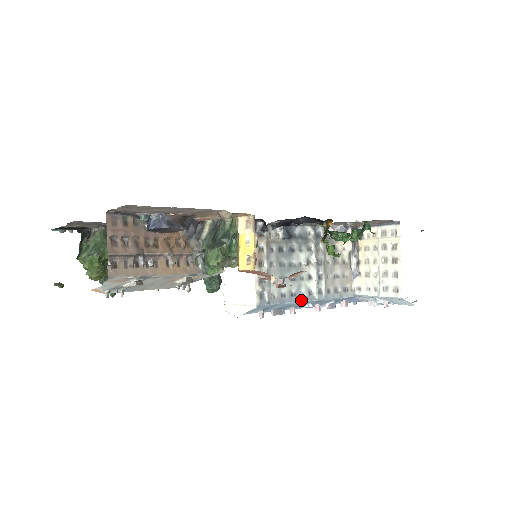
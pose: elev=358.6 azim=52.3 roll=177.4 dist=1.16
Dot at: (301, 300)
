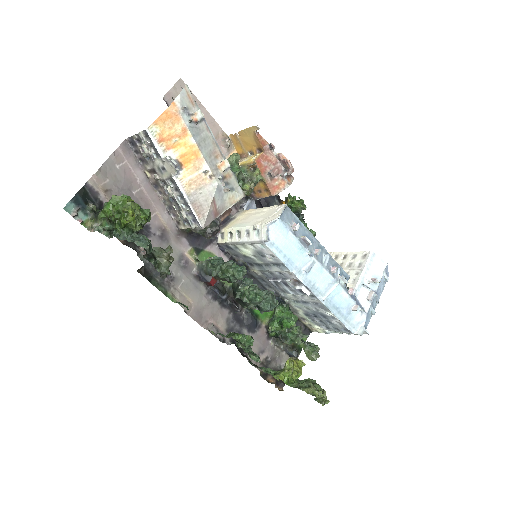
Dot at: (313, 237)
